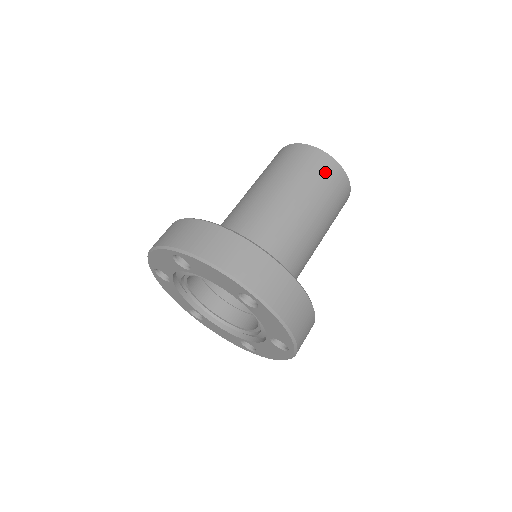
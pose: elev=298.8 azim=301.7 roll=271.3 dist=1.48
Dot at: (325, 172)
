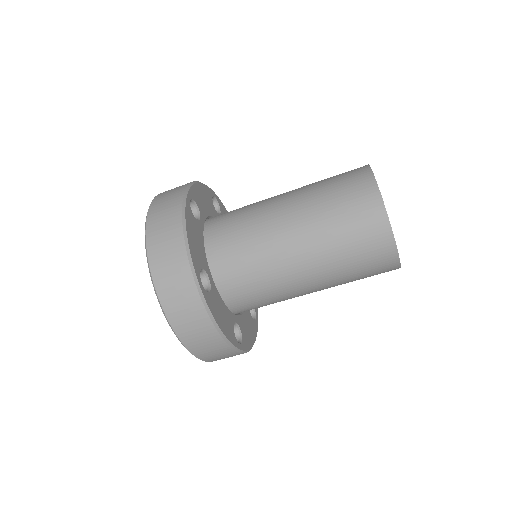
Dot at: (362, 225)
